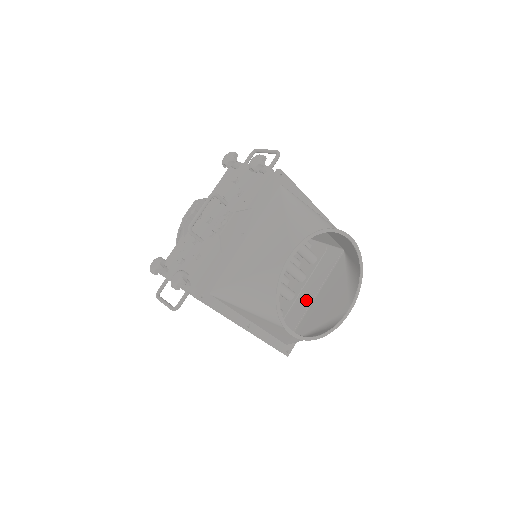
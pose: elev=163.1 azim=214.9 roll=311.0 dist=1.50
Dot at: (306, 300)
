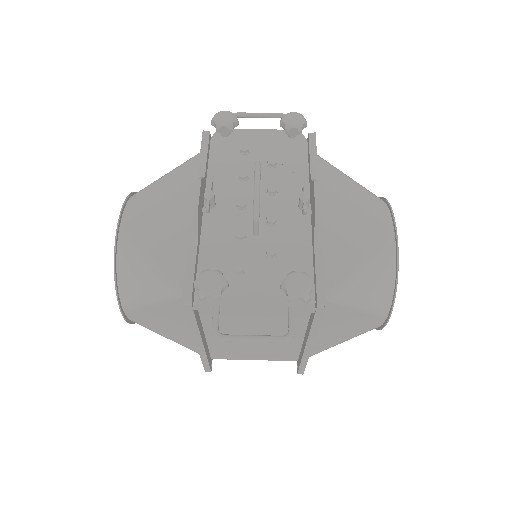
Dot at: occluded
